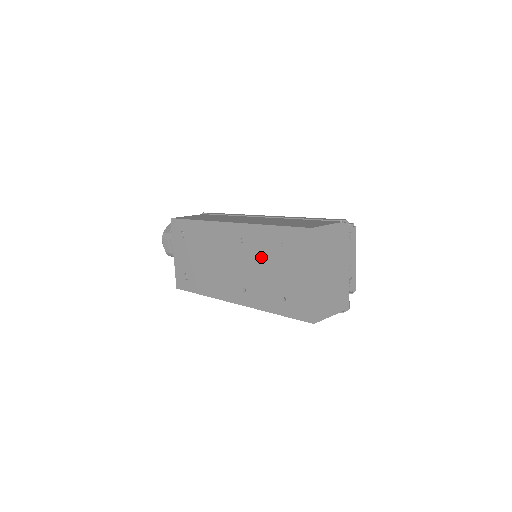
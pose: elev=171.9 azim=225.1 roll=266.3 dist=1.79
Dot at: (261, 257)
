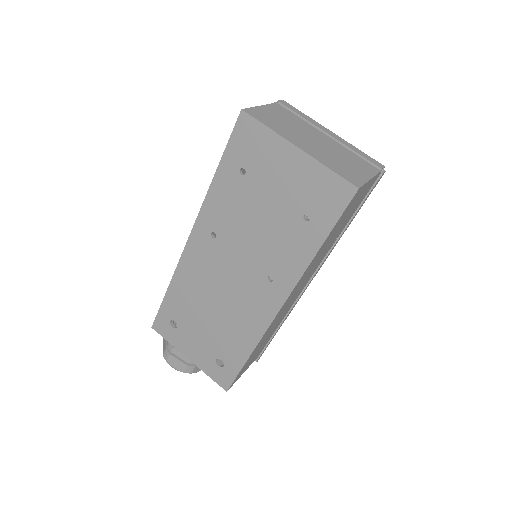
Dot at: (243, 218)
